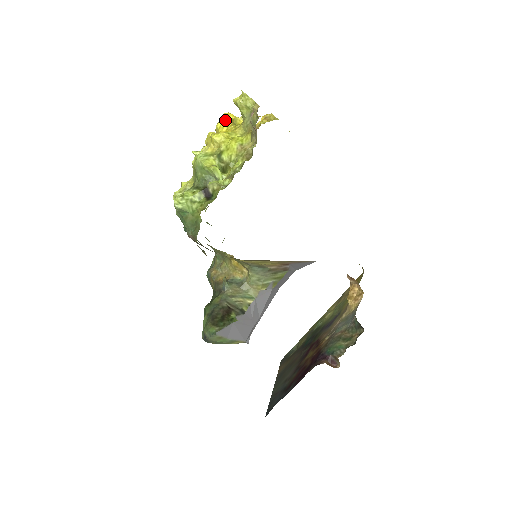
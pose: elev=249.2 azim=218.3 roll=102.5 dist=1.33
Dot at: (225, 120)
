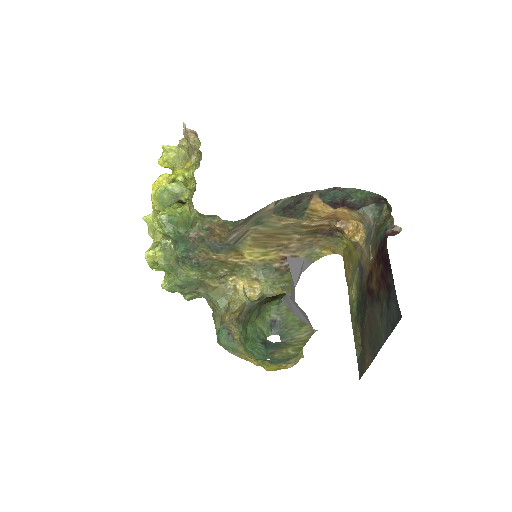
Dot at: occluded
